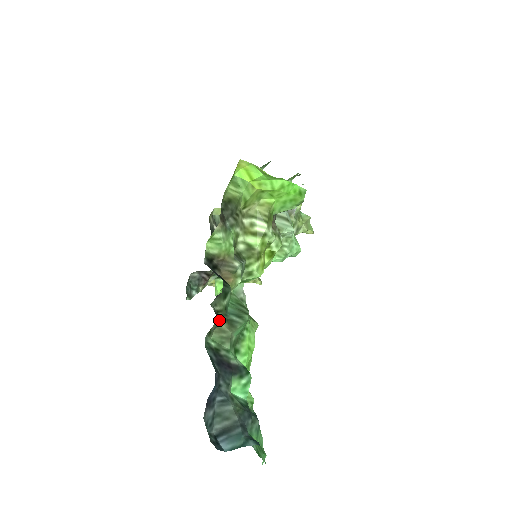
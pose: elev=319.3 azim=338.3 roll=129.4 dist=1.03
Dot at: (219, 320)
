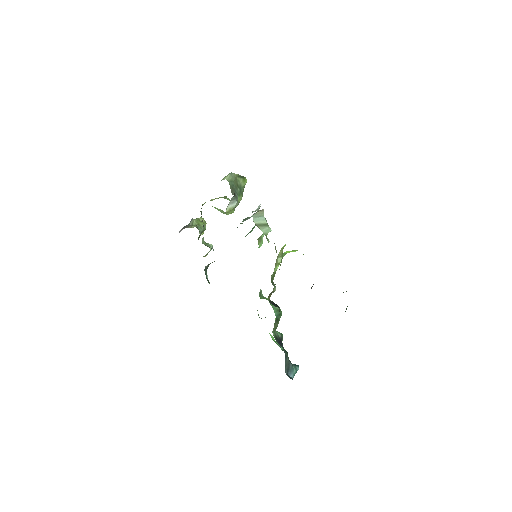
Dot at: occluded
